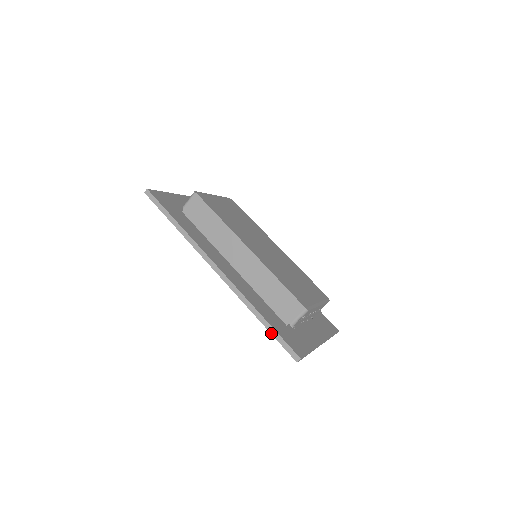
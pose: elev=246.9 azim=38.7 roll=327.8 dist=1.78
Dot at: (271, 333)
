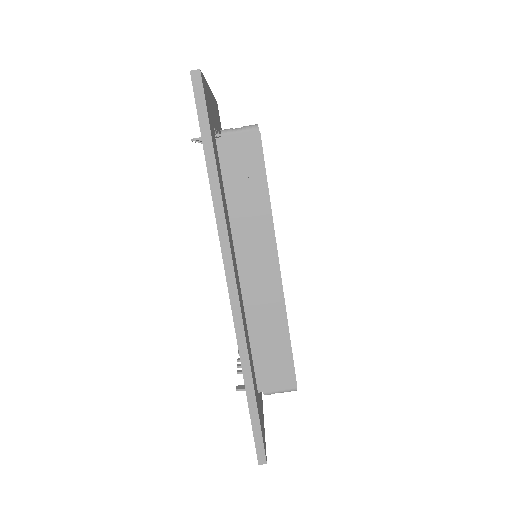
Dot at: (251, 415)
